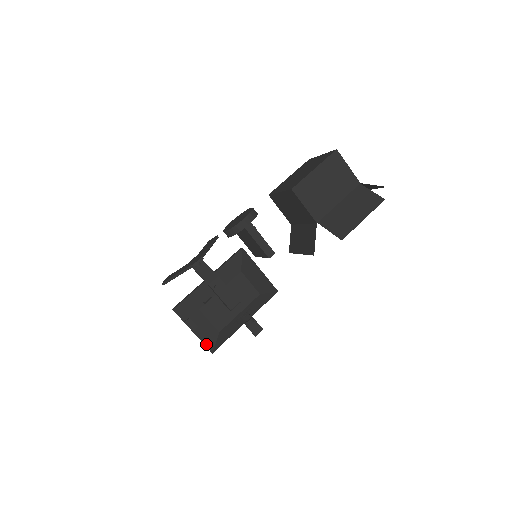
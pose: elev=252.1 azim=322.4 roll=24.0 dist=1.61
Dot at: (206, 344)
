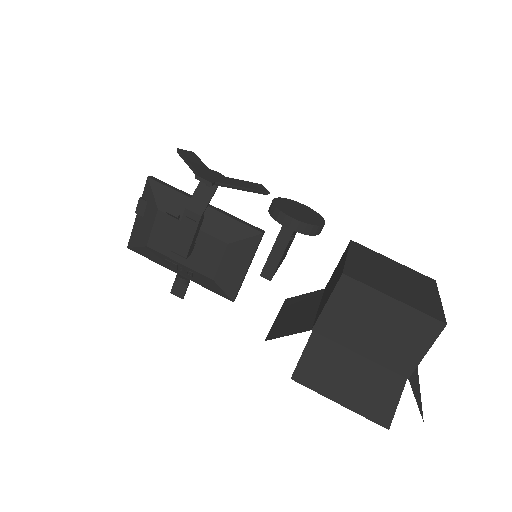
Dot at: (132, 236)
